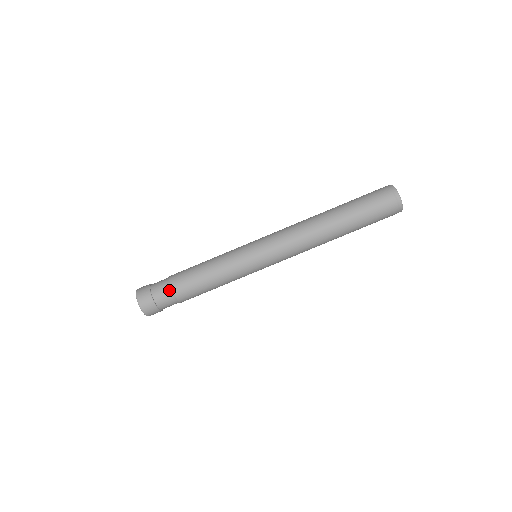
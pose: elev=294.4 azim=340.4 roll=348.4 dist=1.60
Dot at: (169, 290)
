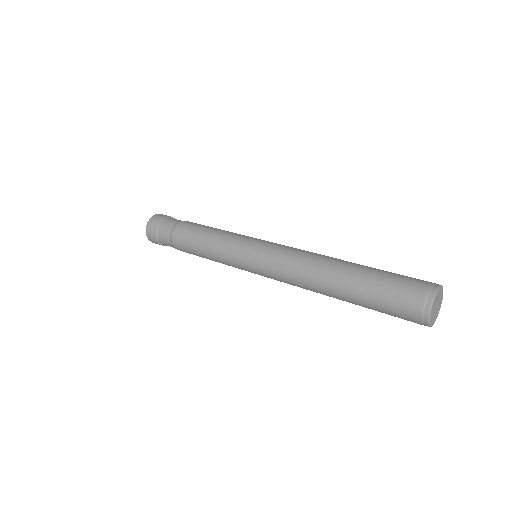
Dot at: (170, 238)
